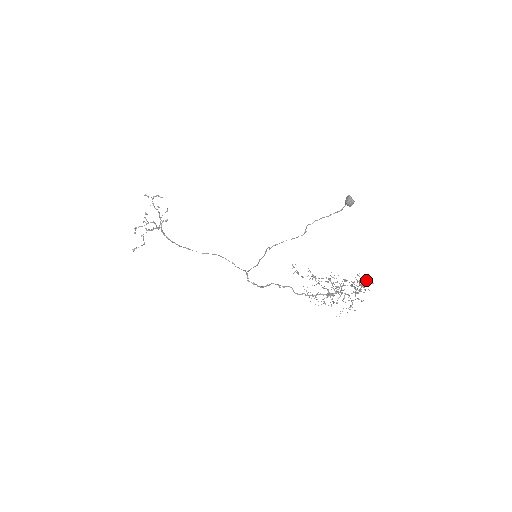
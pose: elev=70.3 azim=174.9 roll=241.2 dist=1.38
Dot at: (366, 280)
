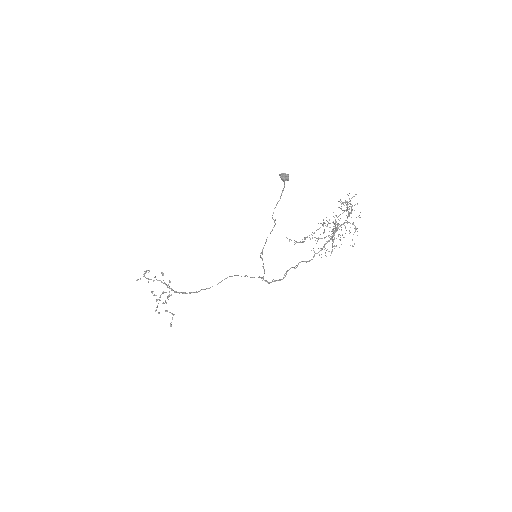
Dot at: occluded
